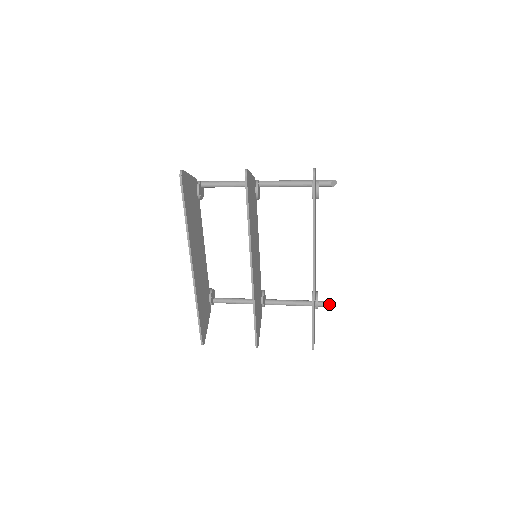
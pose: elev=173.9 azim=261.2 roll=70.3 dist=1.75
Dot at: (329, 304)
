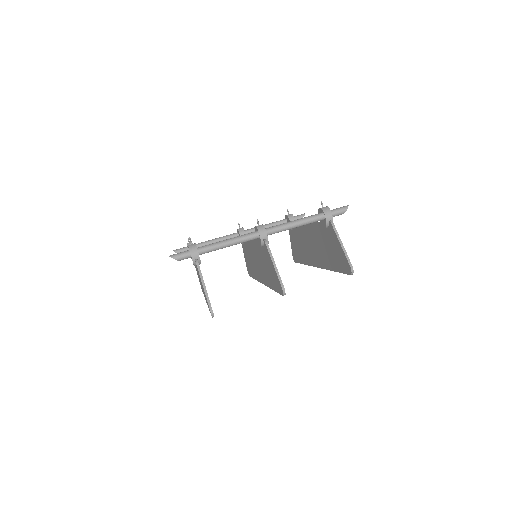
Dot at: occluded
